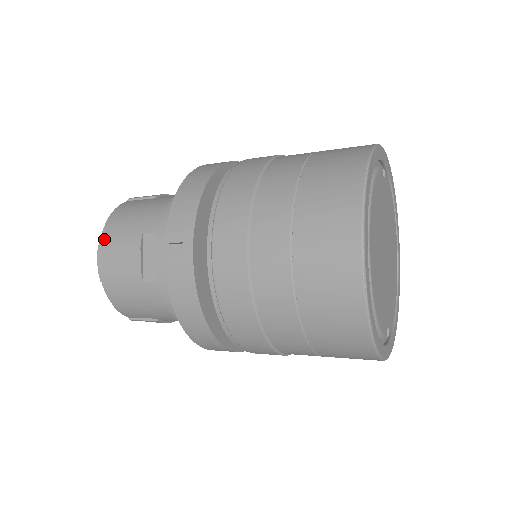
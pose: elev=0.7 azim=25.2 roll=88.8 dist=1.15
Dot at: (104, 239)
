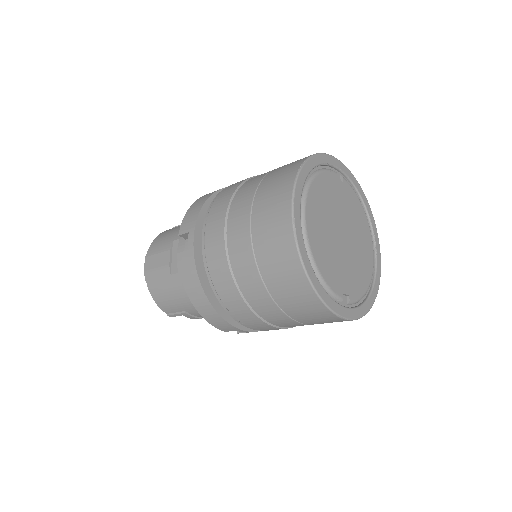
Dot at: (150, 250)
